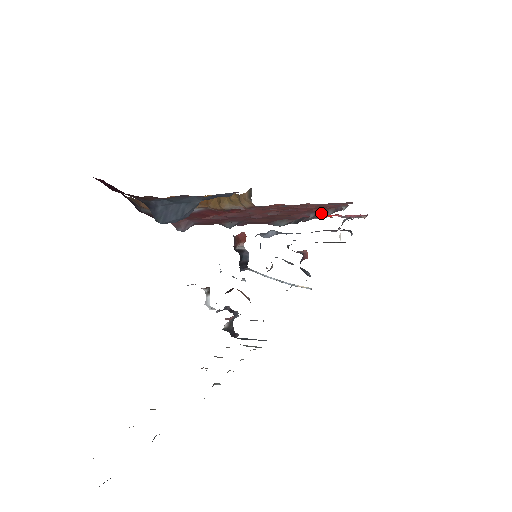
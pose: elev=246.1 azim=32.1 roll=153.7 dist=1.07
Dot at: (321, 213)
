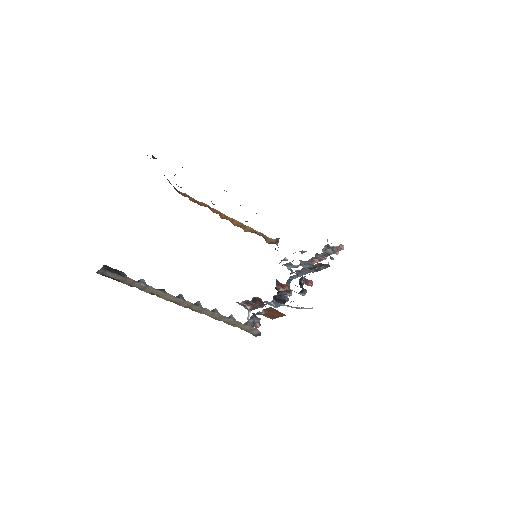
Dot at: occluded
